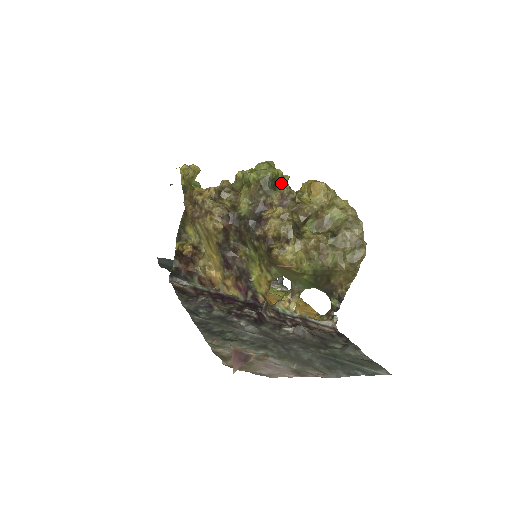
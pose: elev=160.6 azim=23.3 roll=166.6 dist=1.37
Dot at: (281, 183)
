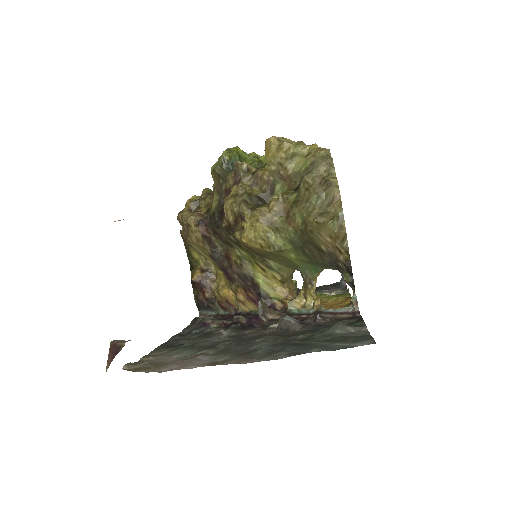
Dot at: occluded
